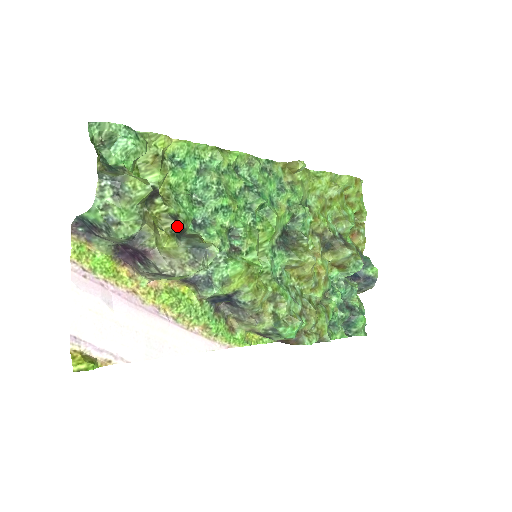
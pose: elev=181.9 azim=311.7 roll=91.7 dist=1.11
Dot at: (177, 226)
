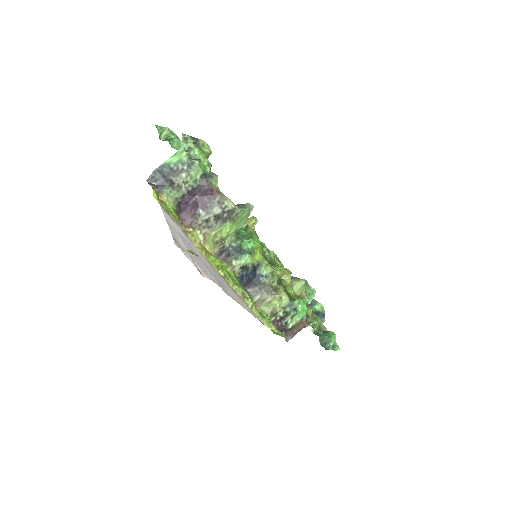
Dot at: occluded
